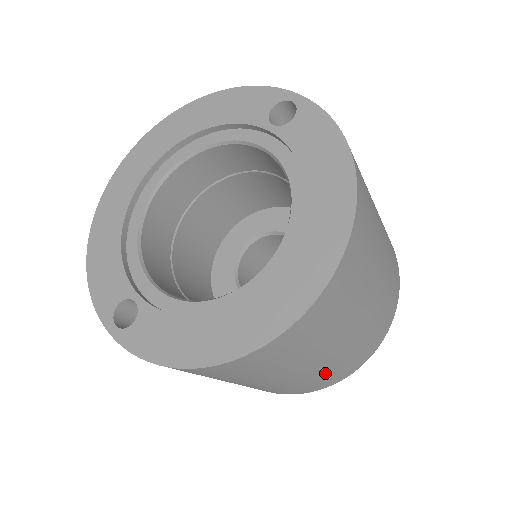
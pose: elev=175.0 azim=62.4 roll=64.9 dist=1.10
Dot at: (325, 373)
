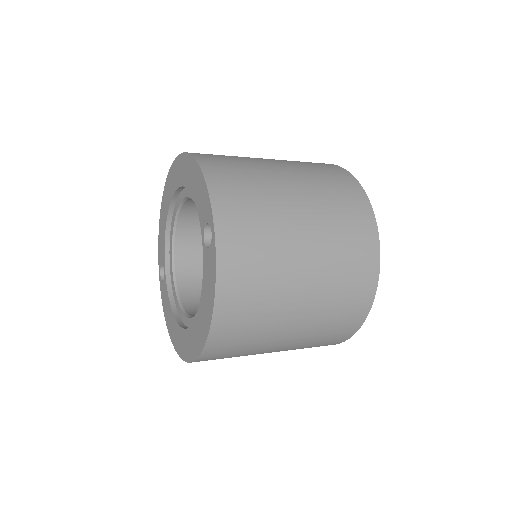
Dot at: occluded
